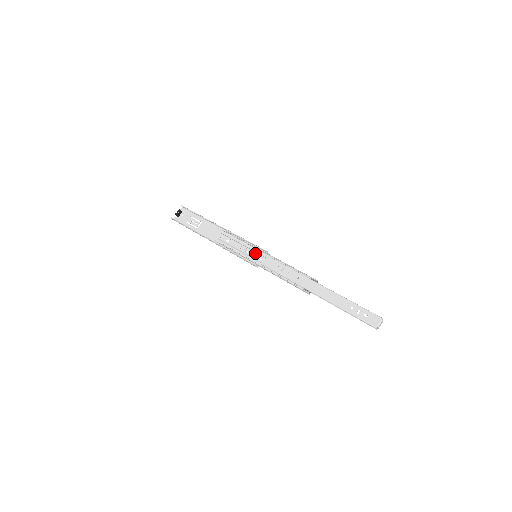
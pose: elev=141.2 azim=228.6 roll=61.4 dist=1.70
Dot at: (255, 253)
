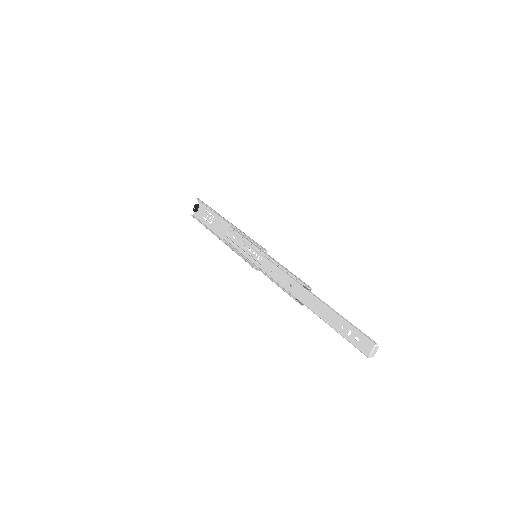
Dot at: (256, 252)
